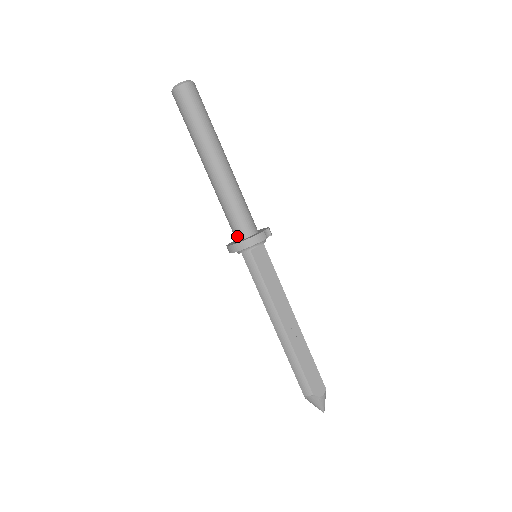
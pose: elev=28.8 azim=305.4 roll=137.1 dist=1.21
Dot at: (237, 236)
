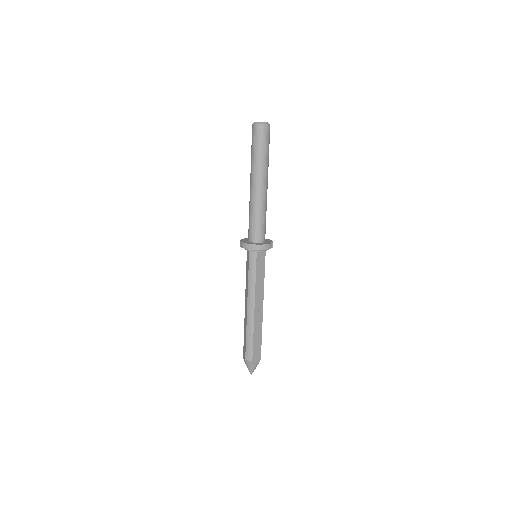
Dot at: (251, 238)
